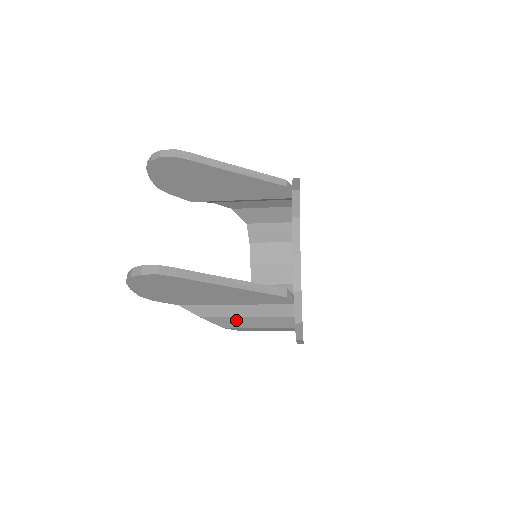
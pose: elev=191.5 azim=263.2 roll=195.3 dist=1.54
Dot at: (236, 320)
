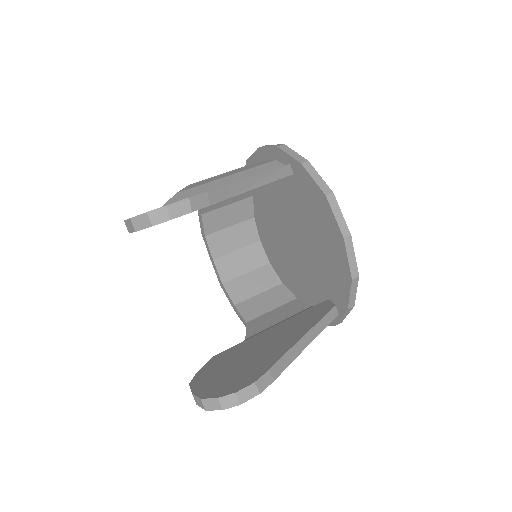
Dot at: occluded
